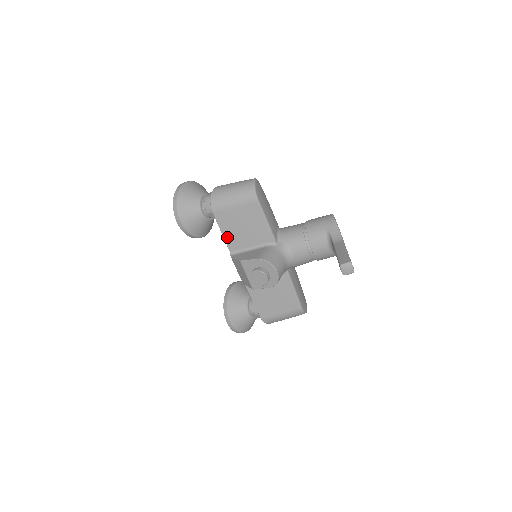
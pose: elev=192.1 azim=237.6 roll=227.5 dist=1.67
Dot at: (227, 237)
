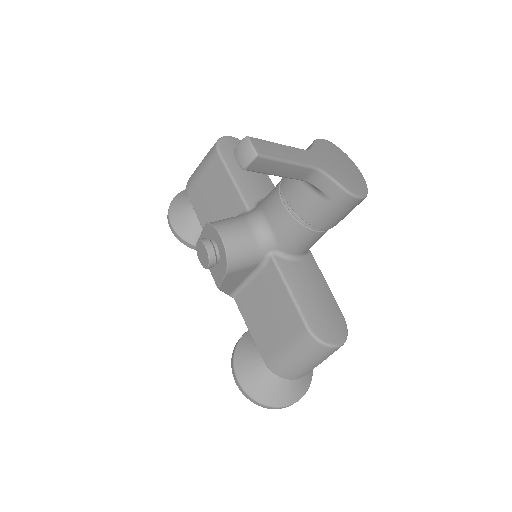
Dot at: (204, 224)
